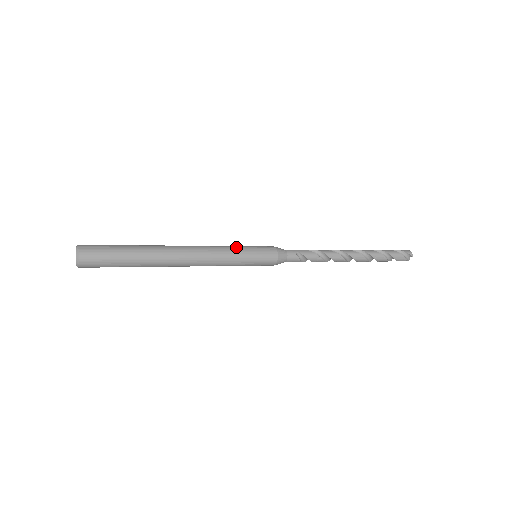
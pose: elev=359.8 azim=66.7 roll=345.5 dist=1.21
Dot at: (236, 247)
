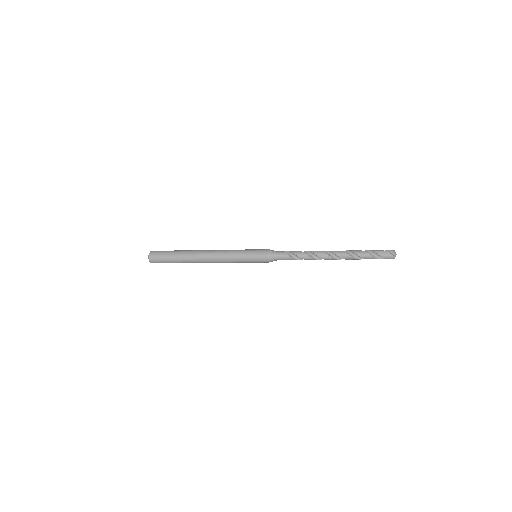
Dot at: occluded
